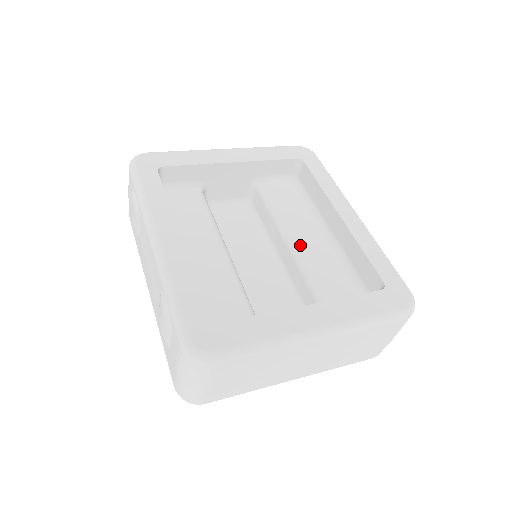
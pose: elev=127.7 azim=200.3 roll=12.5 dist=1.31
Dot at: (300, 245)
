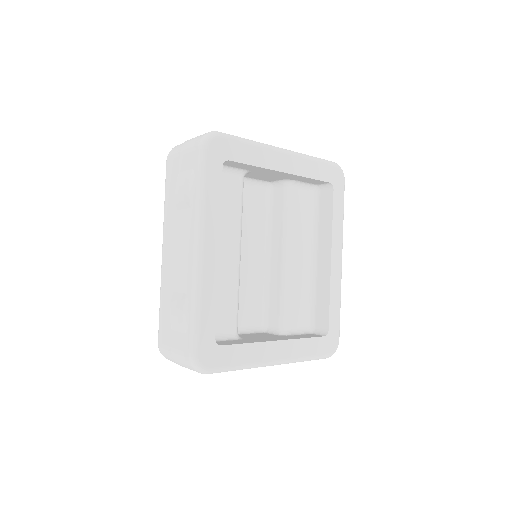
Dot at: (291, 264)
